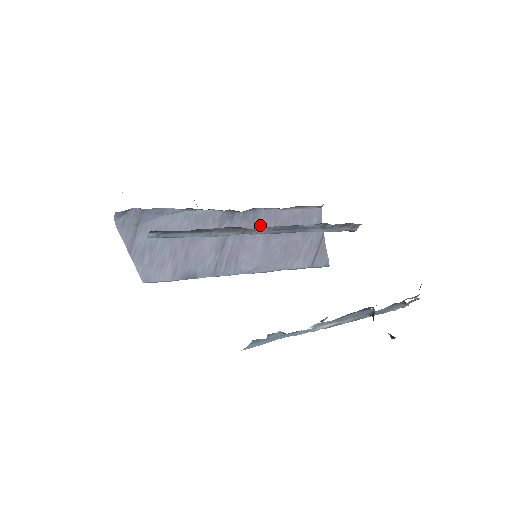
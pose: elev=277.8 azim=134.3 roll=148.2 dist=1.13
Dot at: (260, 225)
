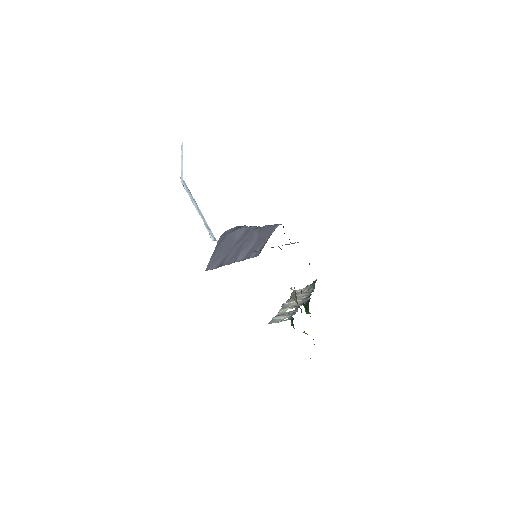
Dot at: (260, 234)
